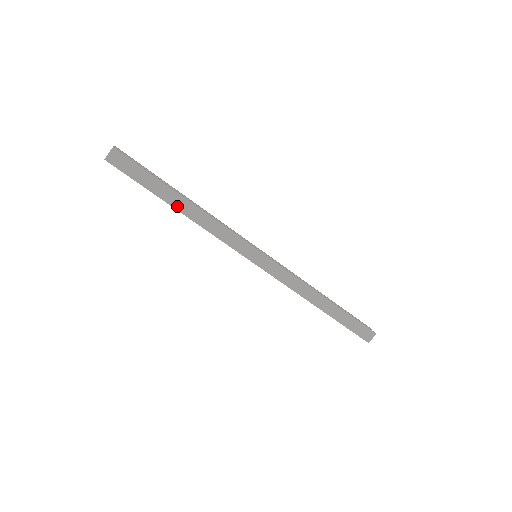
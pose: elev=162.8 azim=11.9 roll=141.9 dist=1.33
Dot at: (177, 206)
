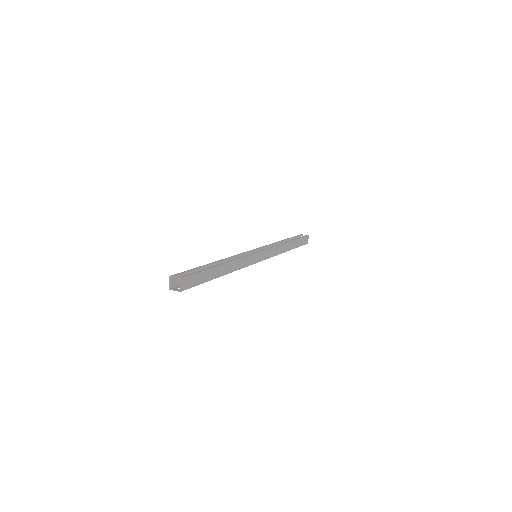
Dot at: (221, 274)
